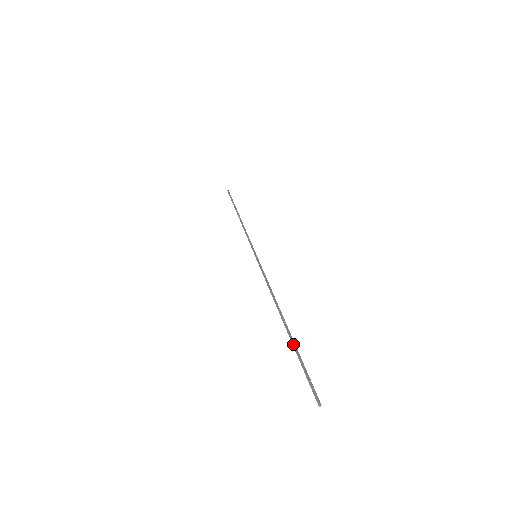
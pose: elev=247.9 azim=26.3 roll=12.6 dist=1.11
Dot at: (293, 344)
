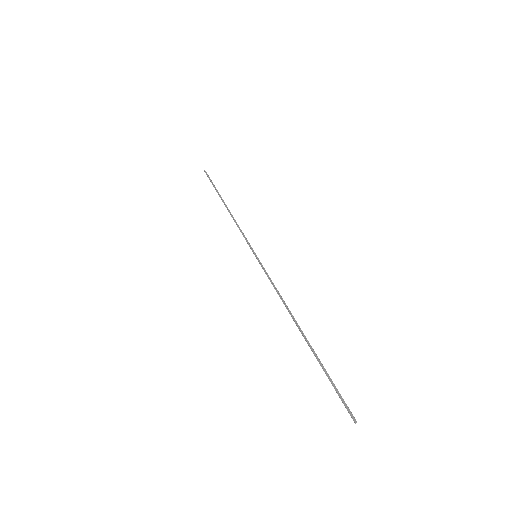
Dot at: (317, 359)
